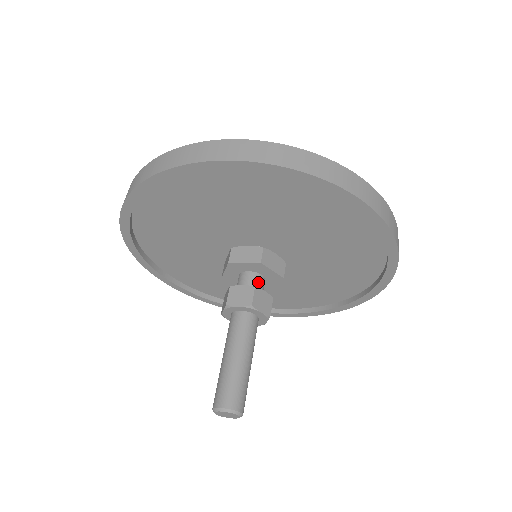
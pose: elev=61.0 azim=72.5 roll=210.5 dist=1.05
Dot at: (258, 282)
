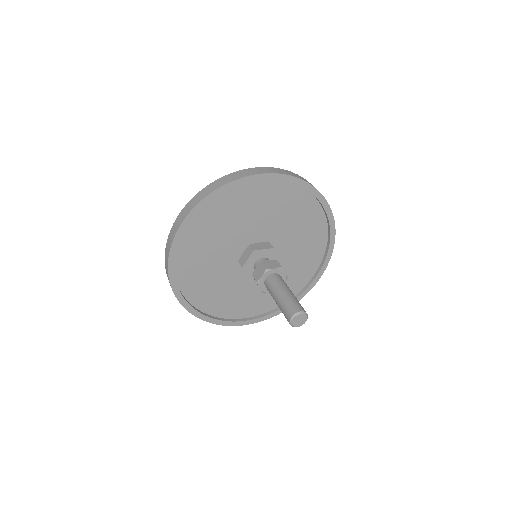
Dot at: occluded
